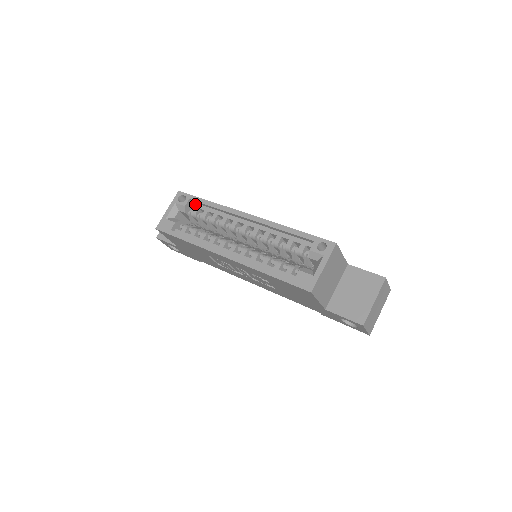
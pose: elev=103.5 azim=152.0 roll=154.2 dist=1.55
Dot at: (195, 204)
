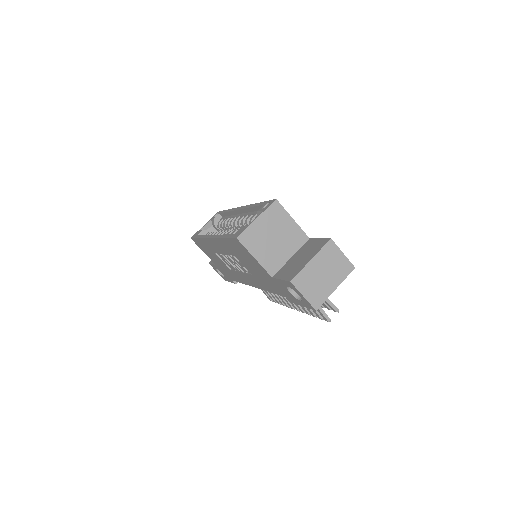
Dot at: (223, 217)
